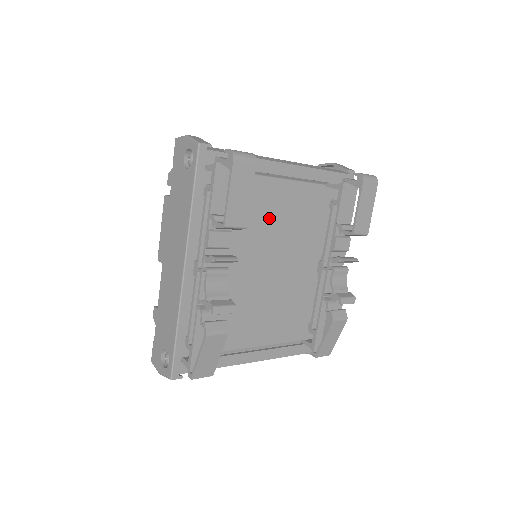
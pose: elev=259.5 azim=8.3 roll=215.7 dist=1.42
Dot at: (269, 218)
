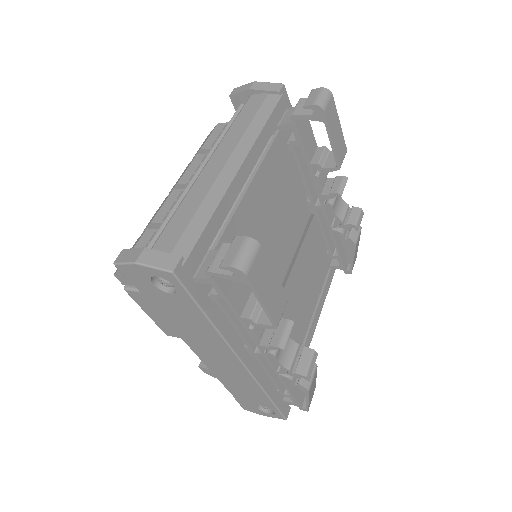
Dot at: (261, 232)
